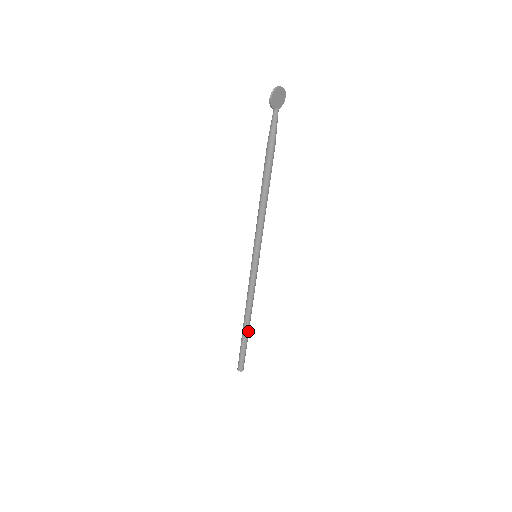
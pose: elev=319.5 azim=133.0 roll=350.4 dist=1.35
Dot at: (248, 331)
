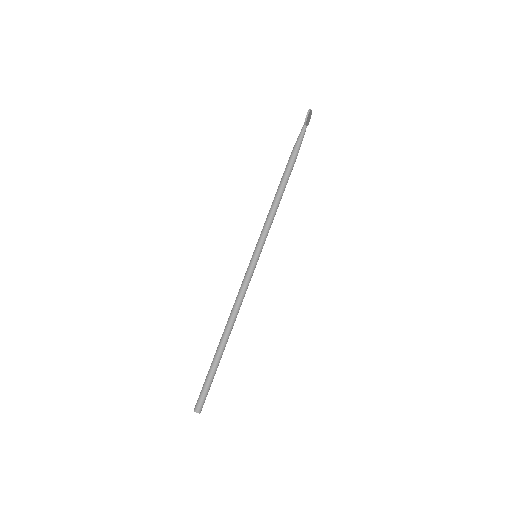
Dot at: (223, 351)
